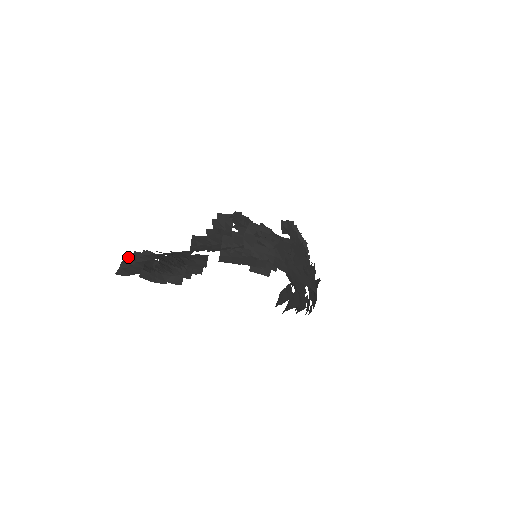
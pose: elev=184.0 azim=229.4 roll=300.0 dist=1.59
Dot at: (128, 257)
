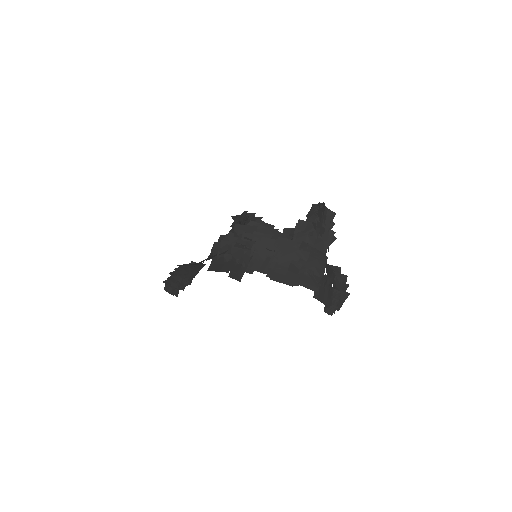
Dot at: occluded
